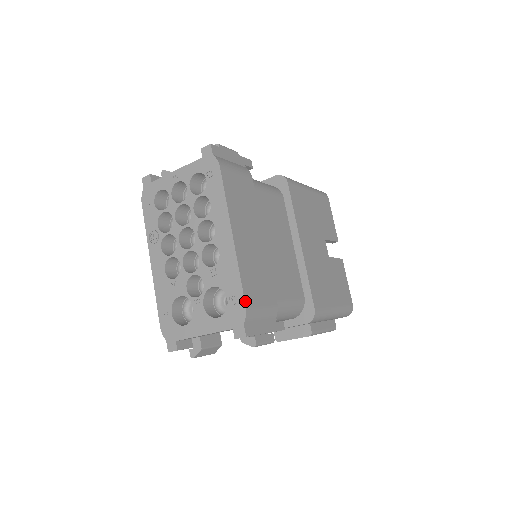
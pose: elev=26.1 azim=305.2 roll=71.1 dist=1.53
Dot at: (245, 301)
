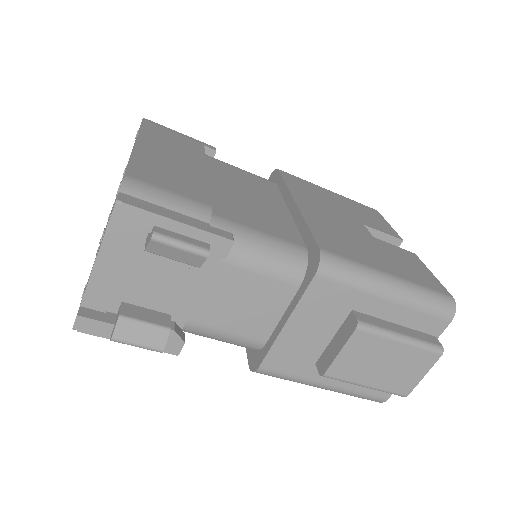
Dot at: (127, 172)
